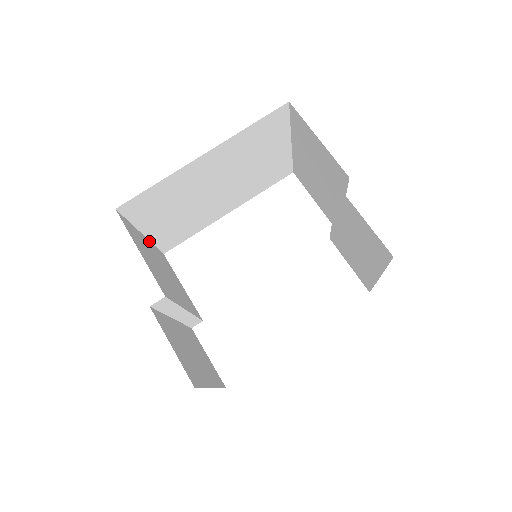
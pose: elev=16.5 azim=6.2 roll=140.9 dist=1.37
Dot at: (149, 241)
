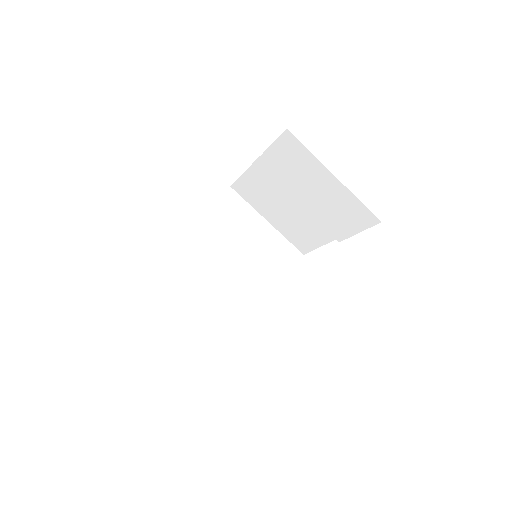
Dot at: (198, 334)
